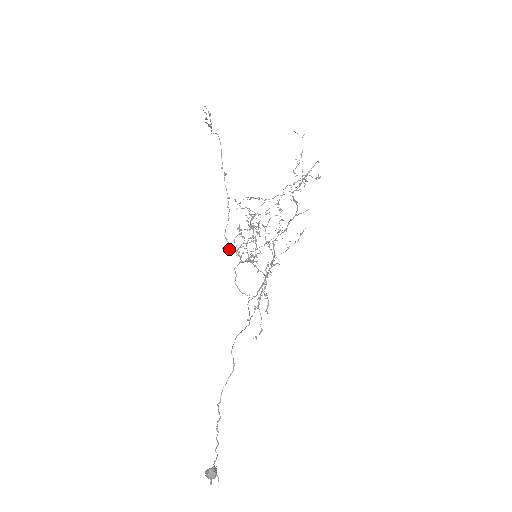
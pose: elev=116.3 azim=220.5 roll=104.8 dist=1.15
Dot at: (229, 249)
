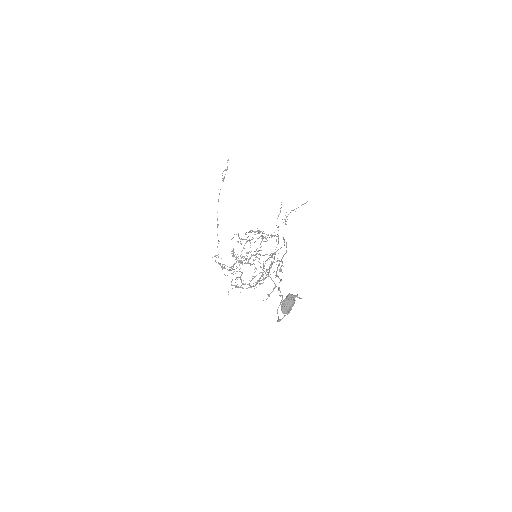
Dot at: occluded
